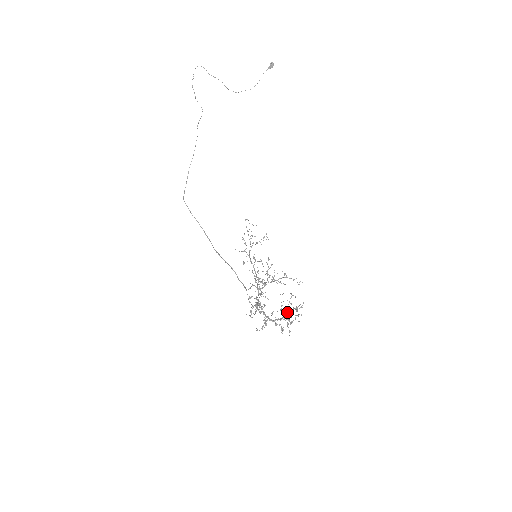
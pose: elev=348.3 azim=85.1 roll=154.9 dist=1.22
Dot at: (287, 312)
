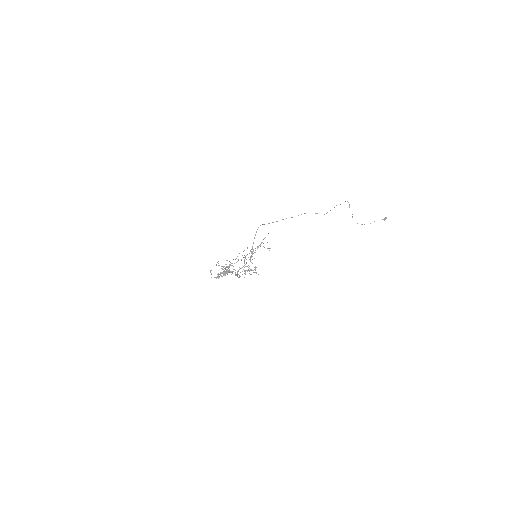
Dot at: occluded
